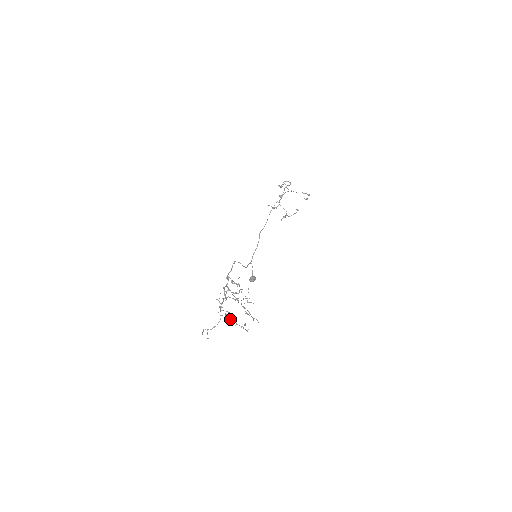
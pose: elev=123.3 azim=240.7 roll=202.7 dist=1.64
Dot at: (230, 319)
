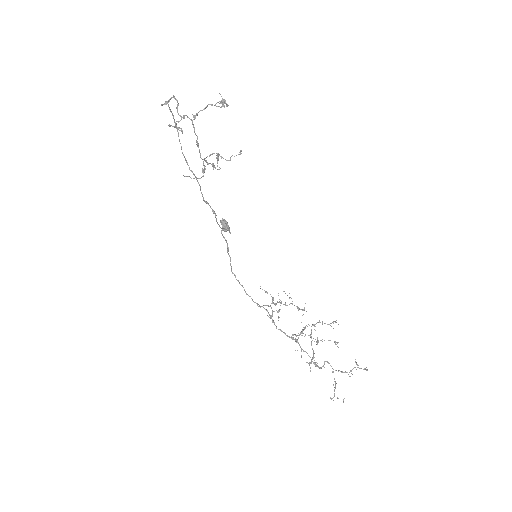
Dot at: occluded
